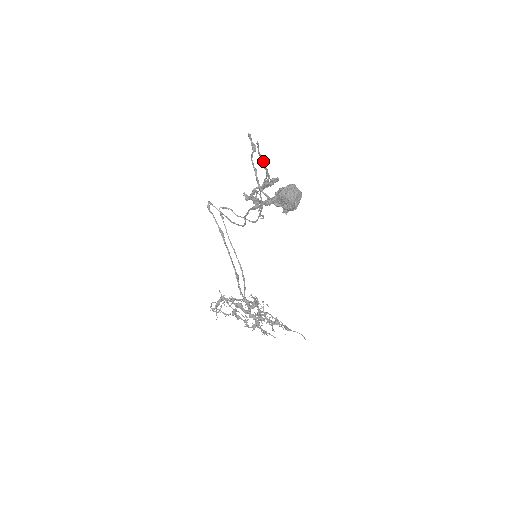
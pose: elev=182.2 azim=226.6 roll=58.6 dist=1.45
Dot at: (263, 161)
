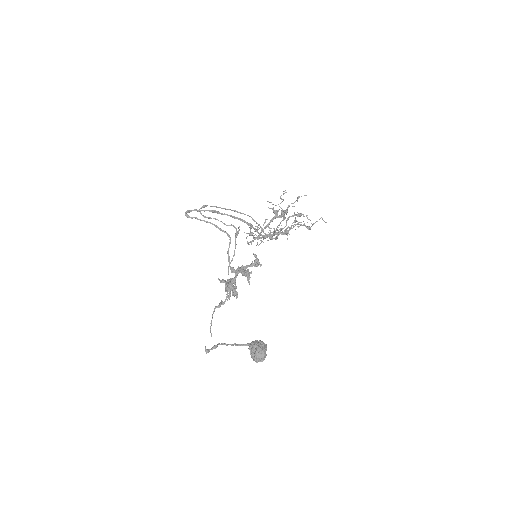
Dot at: (219, 306)
